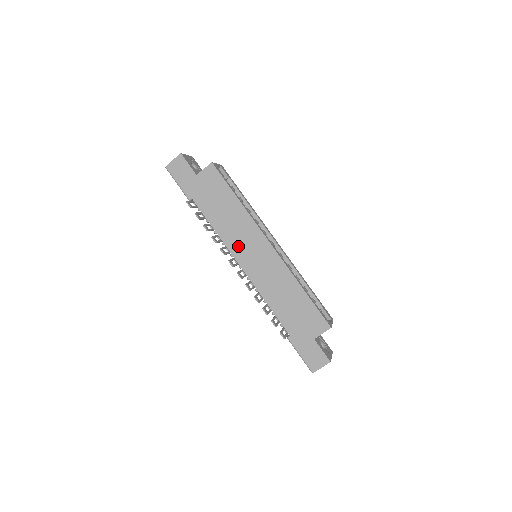
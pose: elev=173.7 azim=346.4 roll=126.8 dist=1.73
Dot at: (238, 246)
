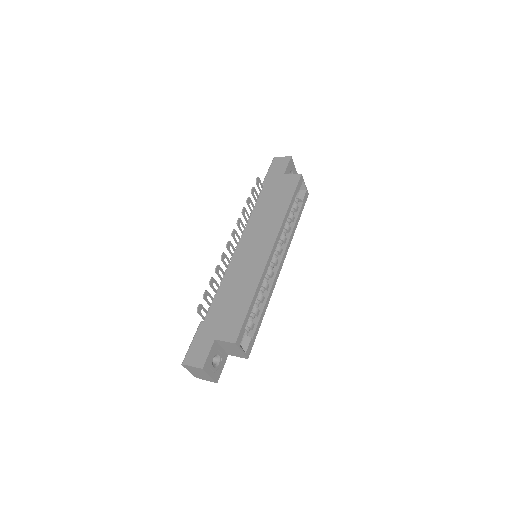
Dot at: (252, 232)
